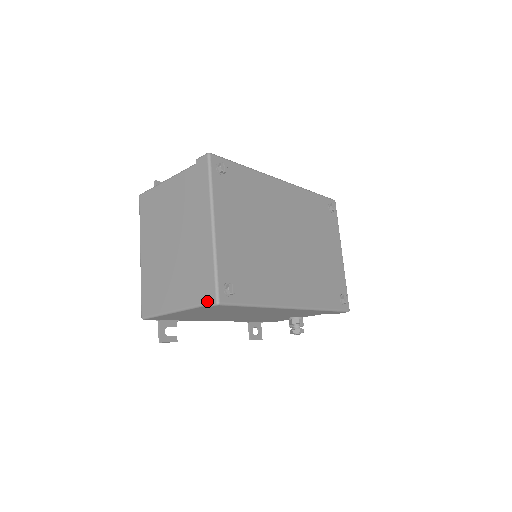
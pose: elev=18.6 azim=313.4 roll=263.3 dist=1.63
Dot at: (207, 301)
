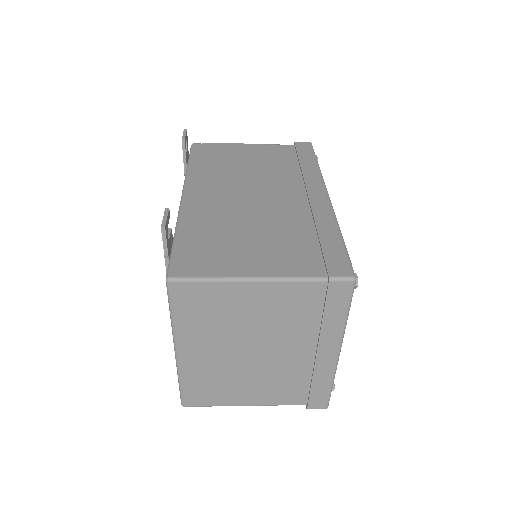
Dot at: (314, 407)
